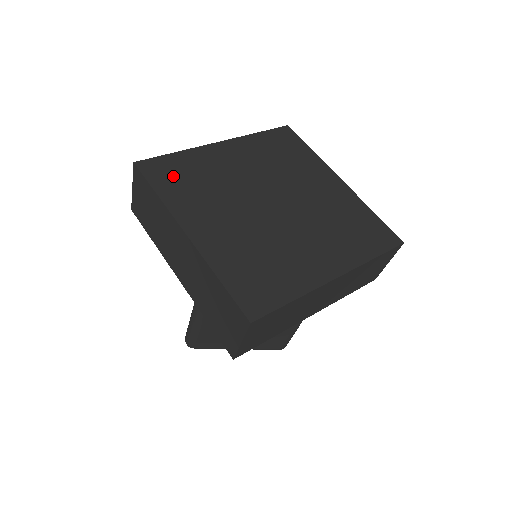
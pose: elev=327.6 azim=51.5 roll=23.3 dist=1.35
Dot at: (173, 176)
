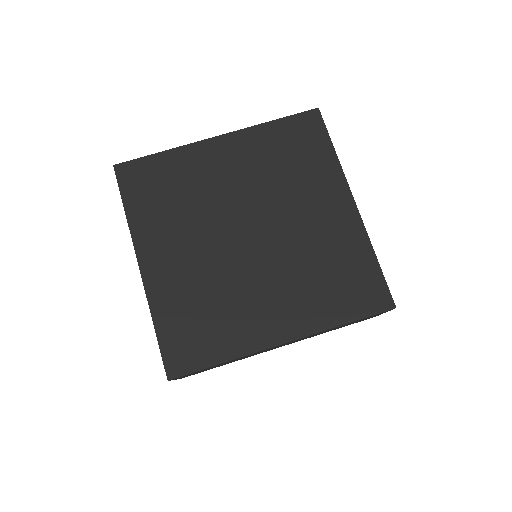
Dot at: (149, 187)
